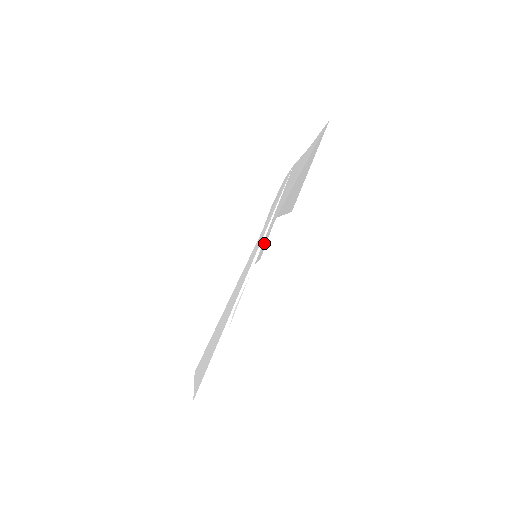
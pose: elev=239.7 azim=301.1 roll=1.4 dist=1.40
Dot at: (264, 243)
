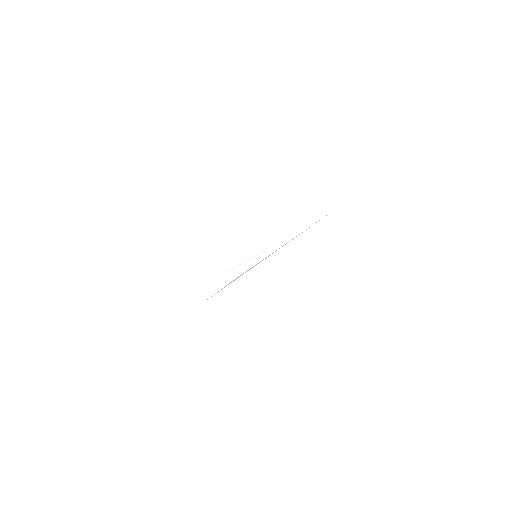
Dot at: occluded
